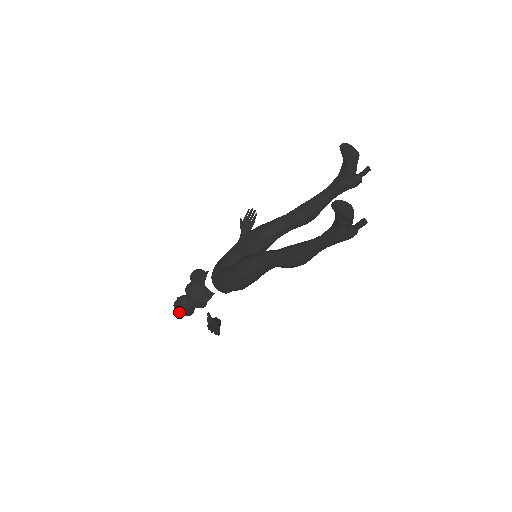
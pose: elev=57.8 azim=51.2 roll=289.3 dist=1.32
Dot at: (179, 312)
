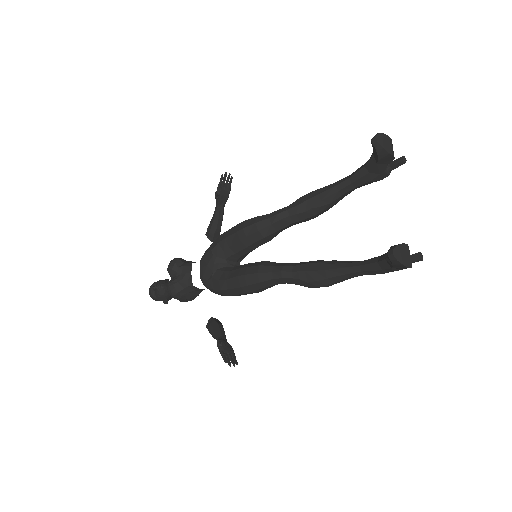
Dot at: (158, 300)
